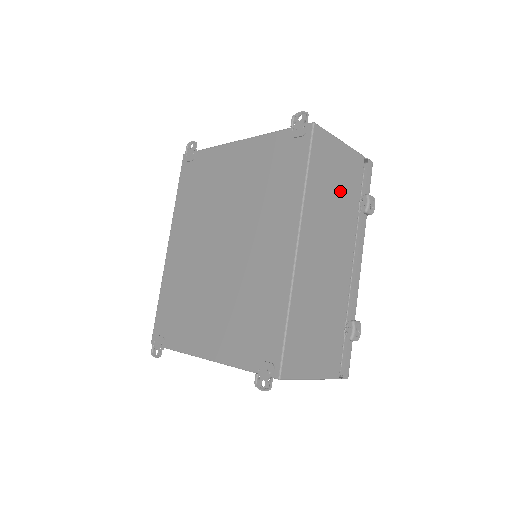
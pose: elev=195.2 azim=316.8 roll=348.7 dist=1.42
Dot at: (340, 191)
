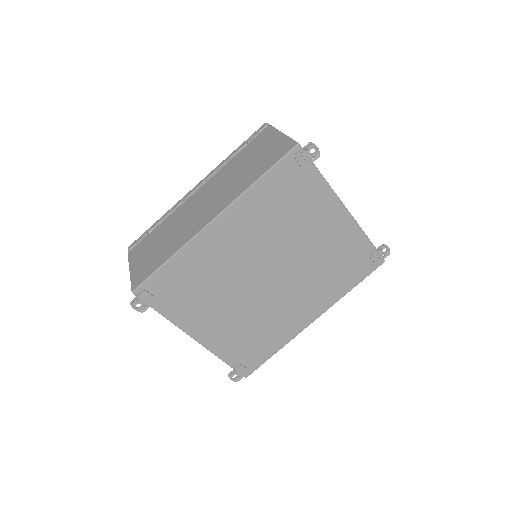
Dot at: occluded
